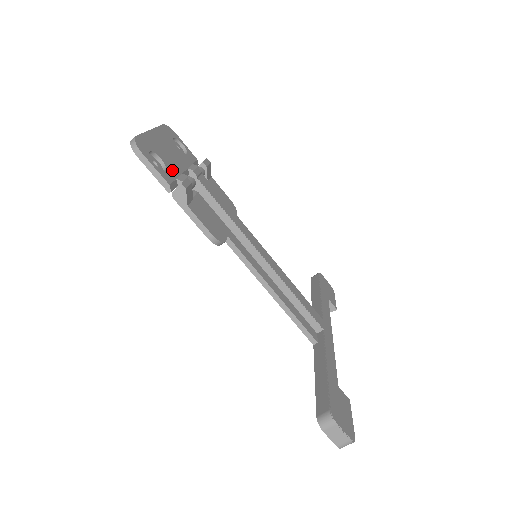
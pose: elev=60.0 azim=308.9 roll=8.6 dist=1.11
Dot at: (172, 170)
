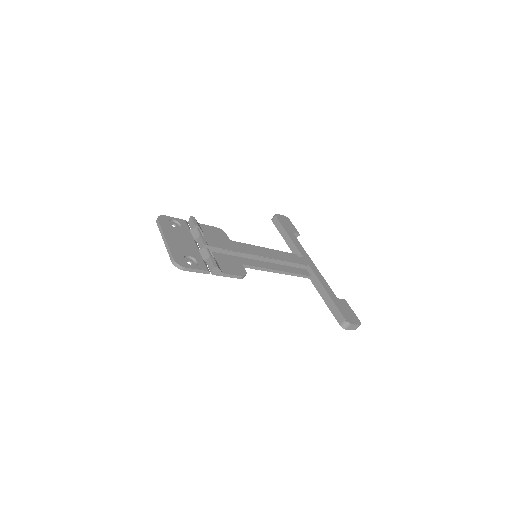
Dot at: (197, 256)
